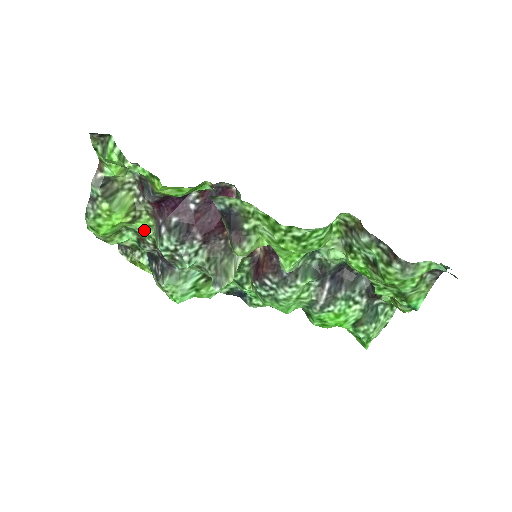
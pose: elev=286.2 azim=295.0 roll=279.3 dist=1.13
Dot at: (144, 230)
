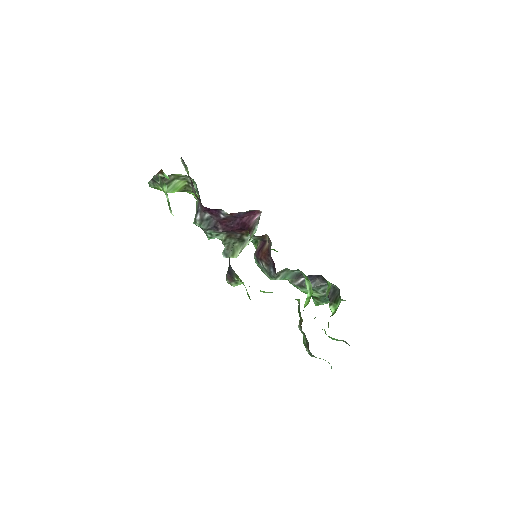
Dot at: occluded
